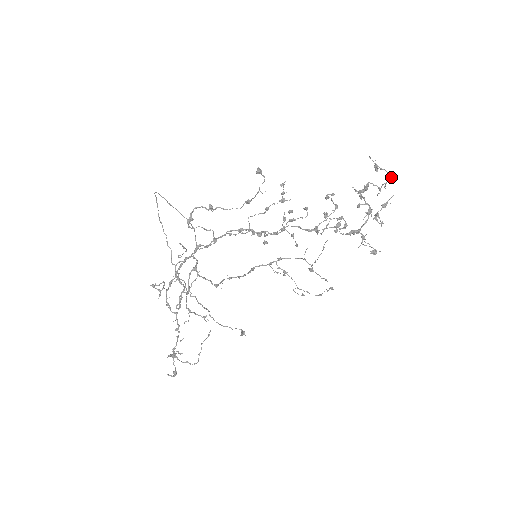
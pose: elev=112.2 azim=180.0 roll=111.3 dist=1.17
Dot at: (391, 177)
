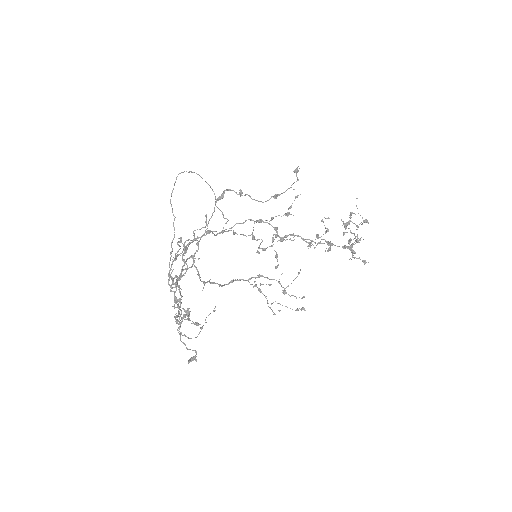
Dot at: (366, 219)
